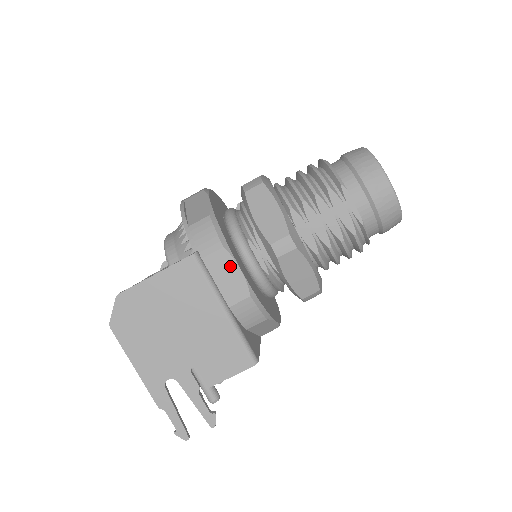
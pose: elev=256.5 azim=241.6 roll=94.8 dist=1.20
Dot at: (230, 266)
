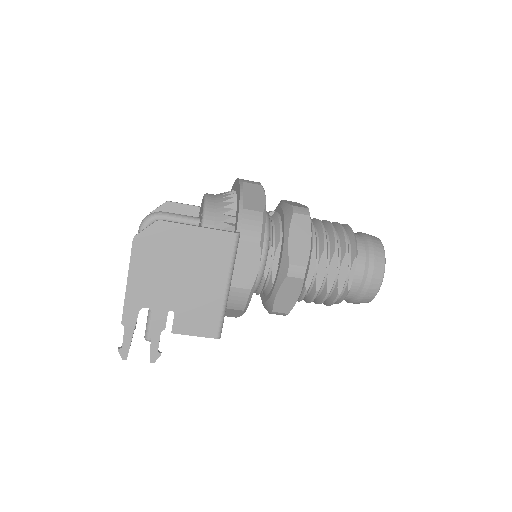
Dot at: (254, 259)
